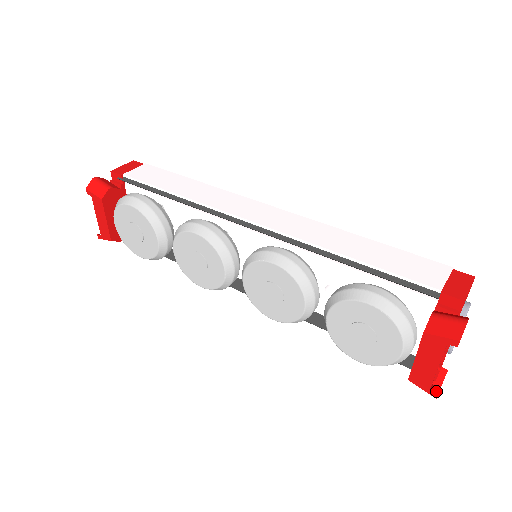
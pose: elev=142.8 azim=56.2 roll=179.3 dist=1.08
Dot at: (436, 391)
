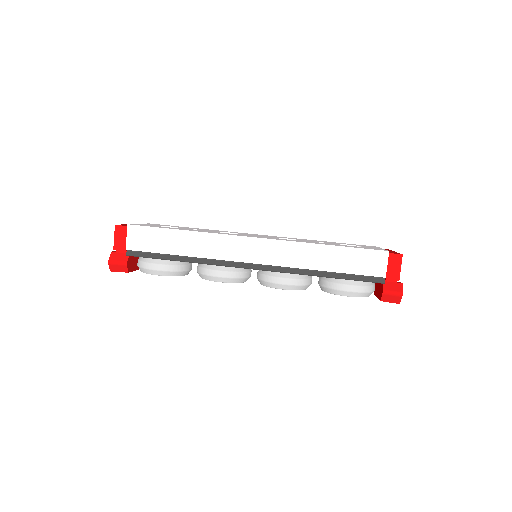
Dot at: occluded
